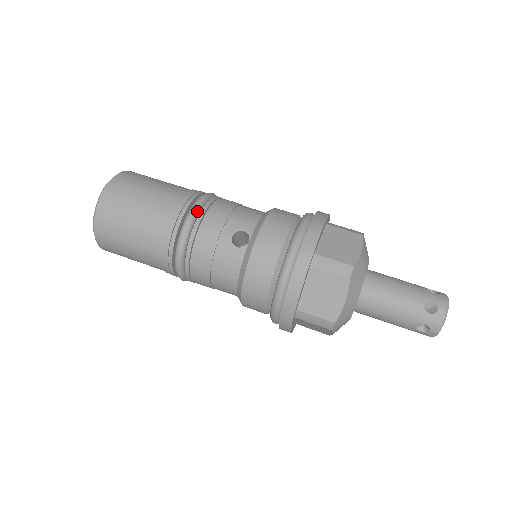
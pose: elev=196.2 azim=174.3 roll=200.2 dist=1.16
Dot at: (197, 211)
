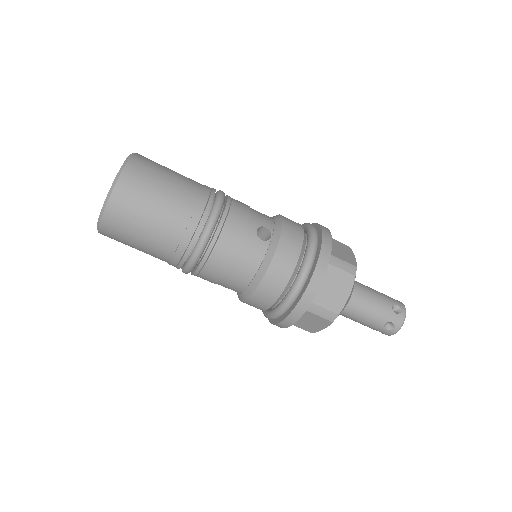
Dot at: (223, 202)
